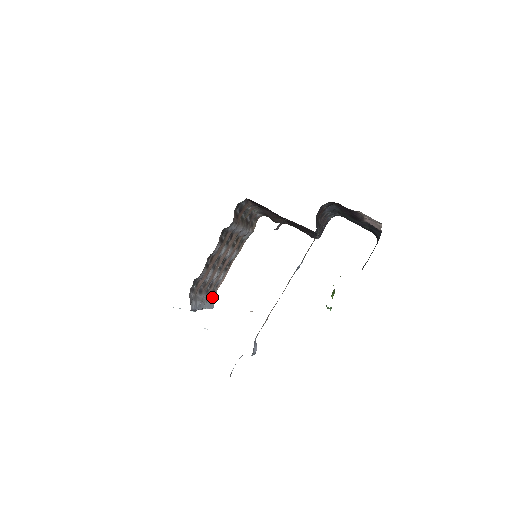
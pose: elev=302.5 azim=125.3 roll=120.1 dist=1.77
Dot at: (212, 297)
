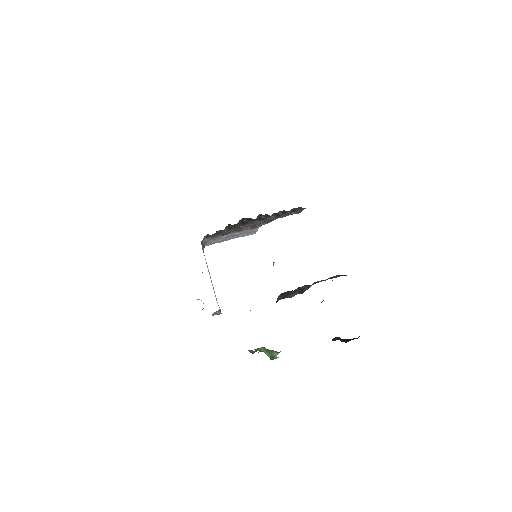
Dot at: (252, 229)
